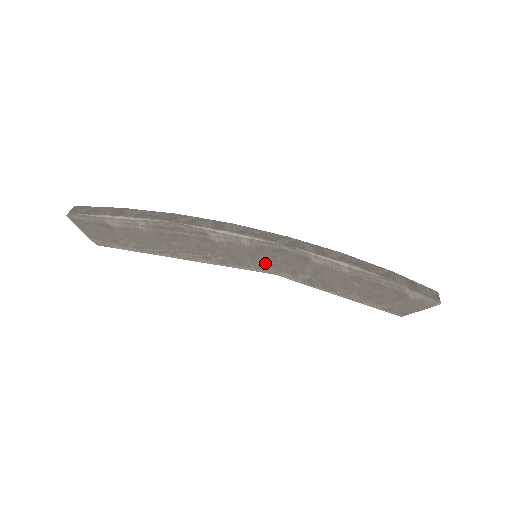
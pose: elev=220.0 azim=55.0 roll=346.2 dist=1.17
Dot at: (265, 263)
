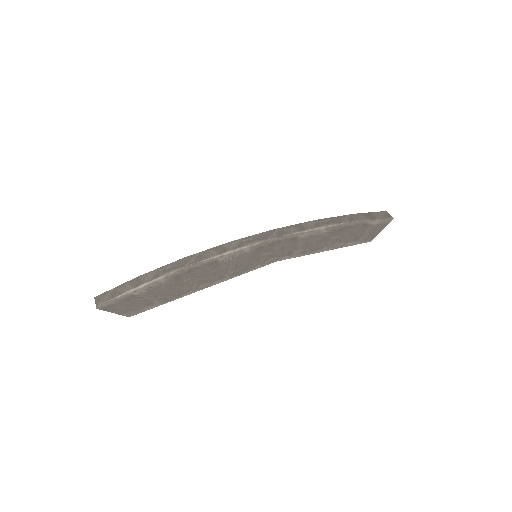
Dot at: (267, 258)
